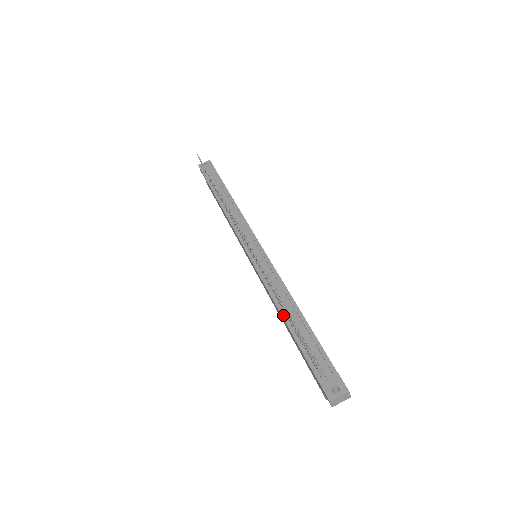
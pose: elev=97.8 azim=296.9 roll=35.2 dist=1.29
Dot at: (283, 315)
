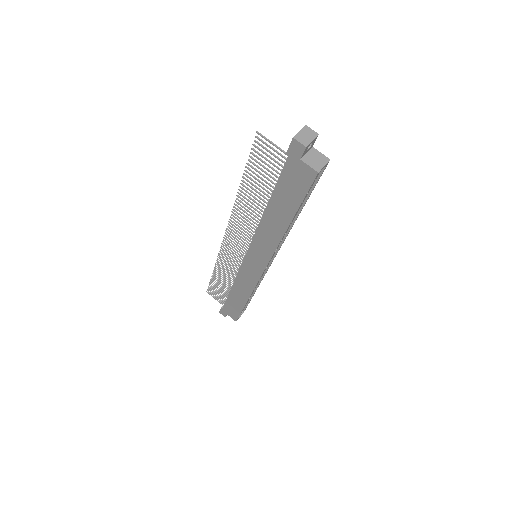
Dot at: (265, 209)
